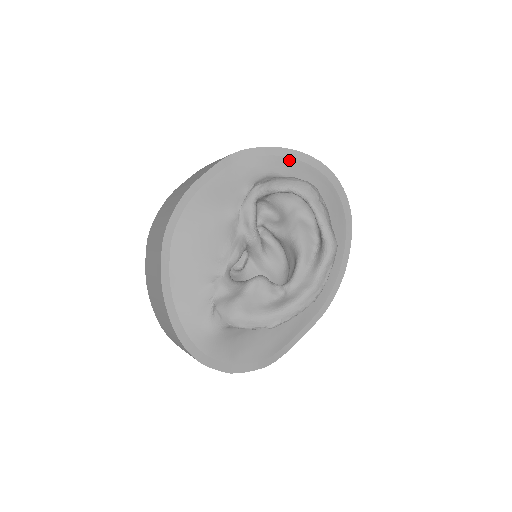
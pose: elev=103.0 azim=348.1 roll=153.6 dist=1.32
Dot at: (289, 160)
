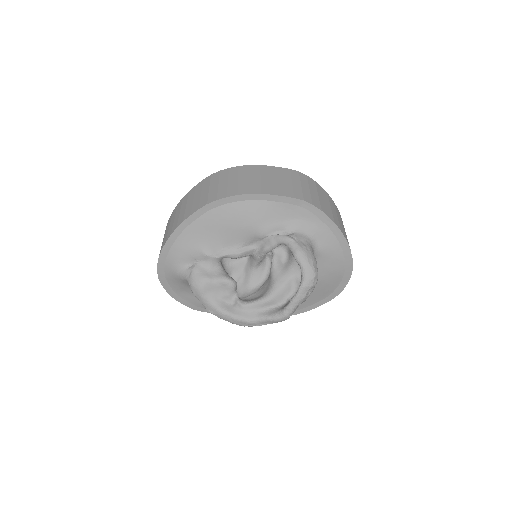
Dot at: (334, 239)
